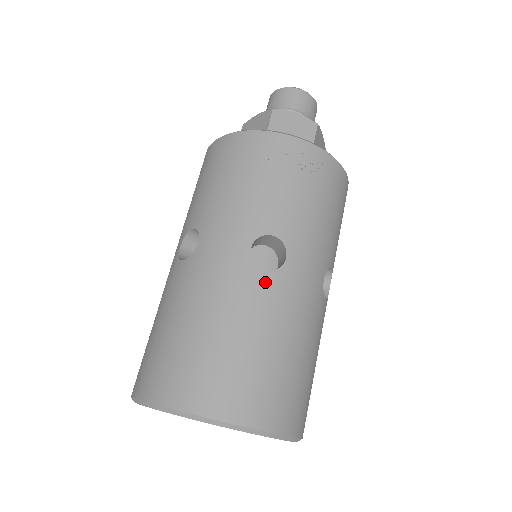
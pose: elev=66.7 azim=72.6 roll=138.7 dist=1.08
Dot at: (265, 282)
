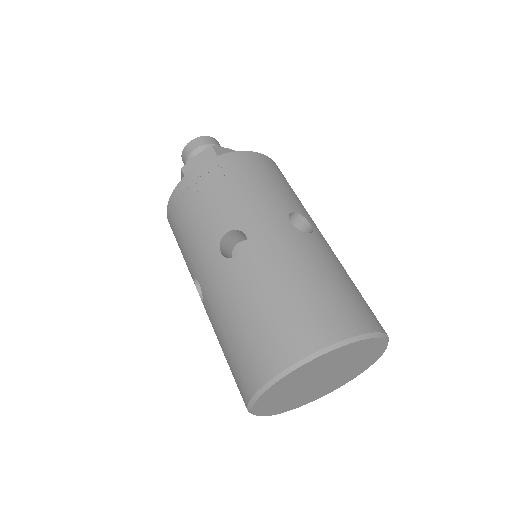
Dot at: (244, 262)
